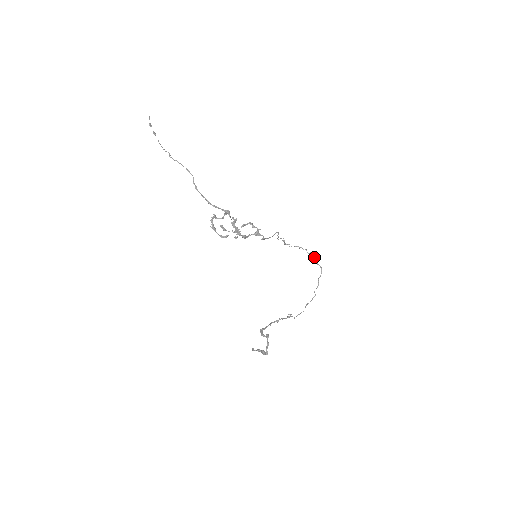
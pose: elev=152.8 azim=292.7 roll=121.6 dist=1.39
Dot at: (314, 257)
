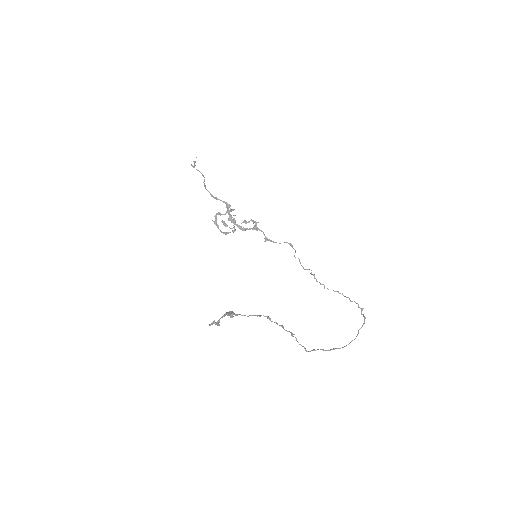
Dot at: (358, 306)
